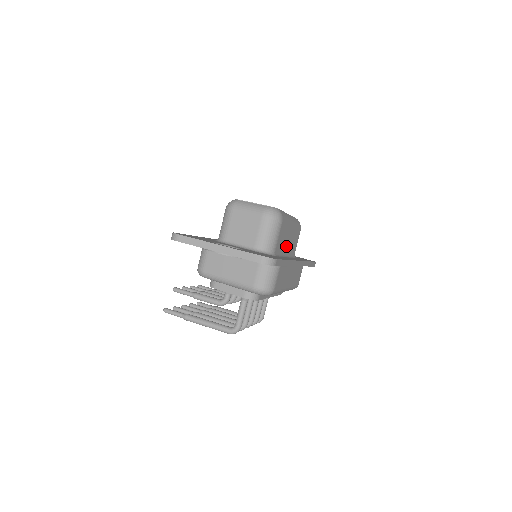
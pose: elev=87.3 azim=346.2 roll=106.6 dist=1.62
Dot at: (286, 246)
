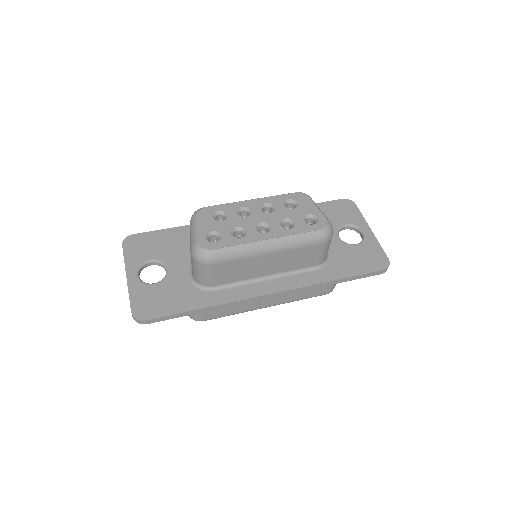
Dot at: (262, 270)
